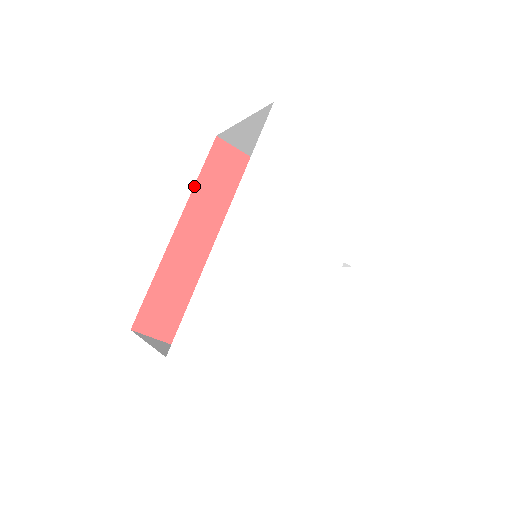
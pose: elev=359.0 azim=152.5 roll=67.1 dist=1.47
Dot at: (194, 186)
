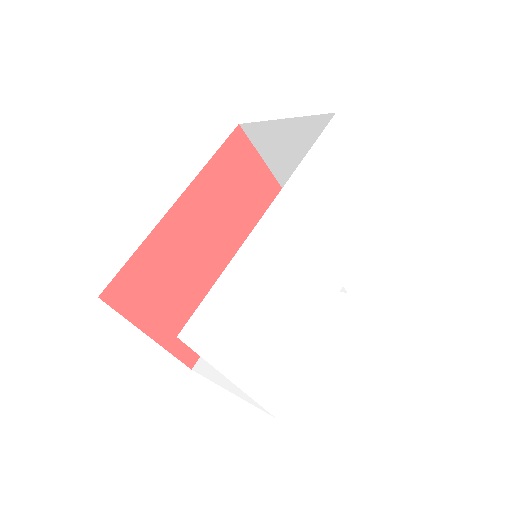
Dot at: (205, 166)
